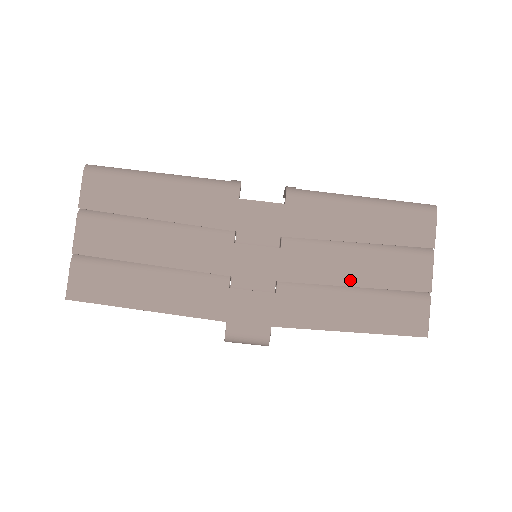
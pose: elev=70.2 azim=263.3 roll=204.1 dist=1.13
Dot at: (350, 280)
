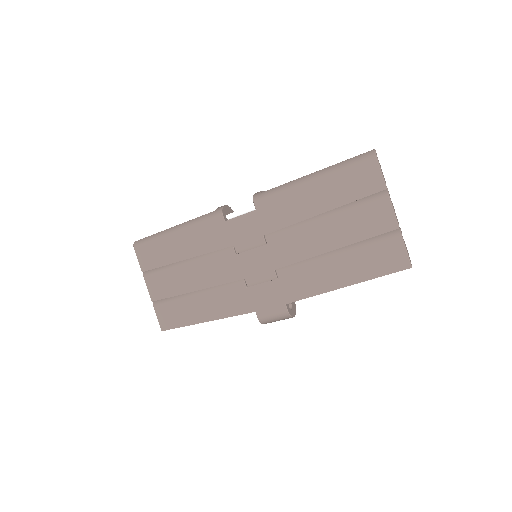
Dot at: (327, 247)
